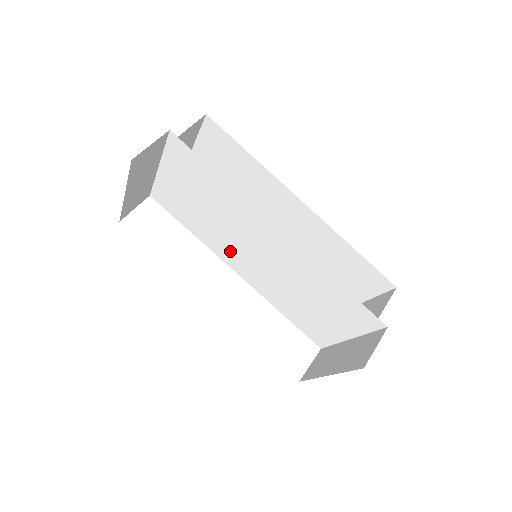
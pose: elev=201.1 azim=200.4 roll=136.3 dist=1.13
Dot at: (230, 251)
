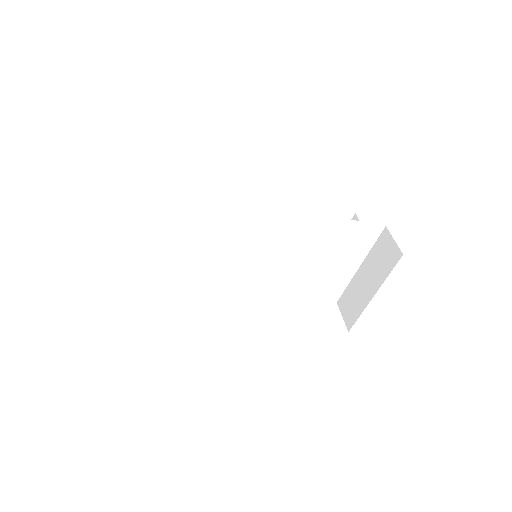
Dot at: (229, 272)
